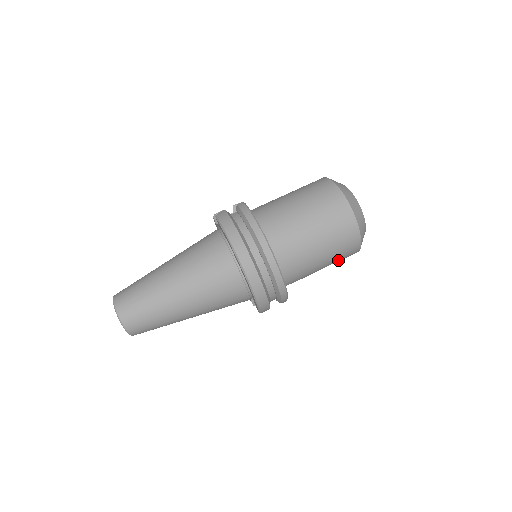
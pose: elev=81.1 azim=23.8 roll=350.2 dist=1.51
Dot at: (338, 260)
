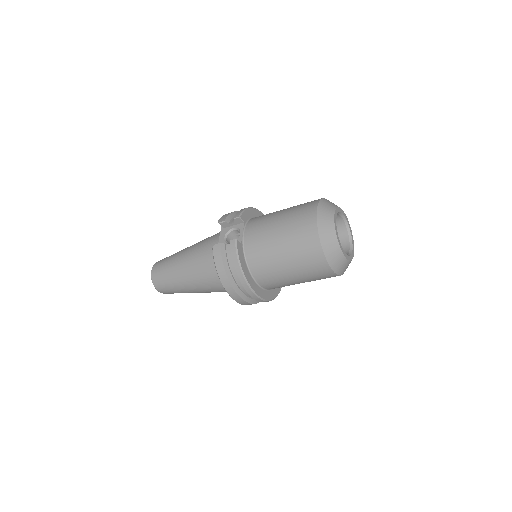
Dot at: occluded
